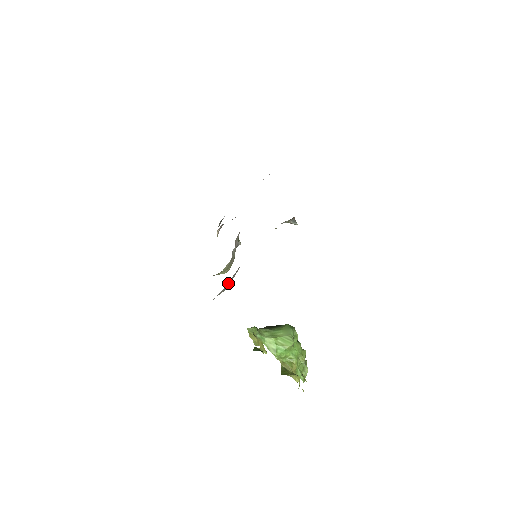
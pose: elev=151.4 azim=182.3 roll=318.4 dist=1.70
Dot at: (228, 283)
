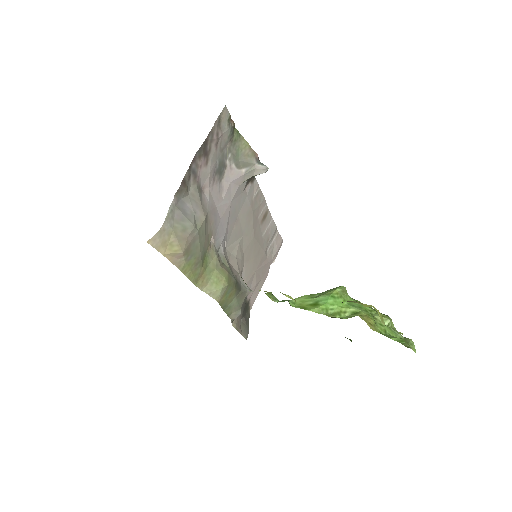
Dot at: (183, 210)
